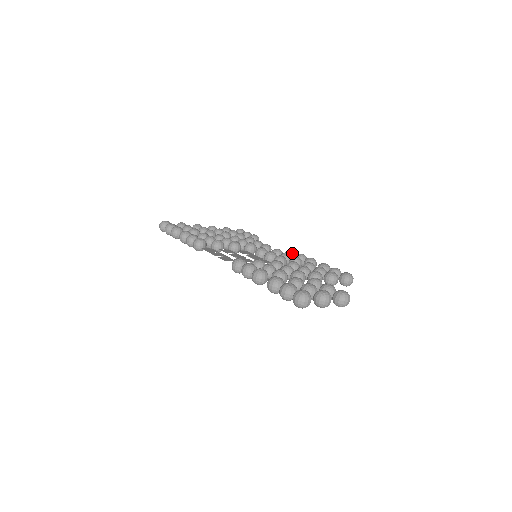
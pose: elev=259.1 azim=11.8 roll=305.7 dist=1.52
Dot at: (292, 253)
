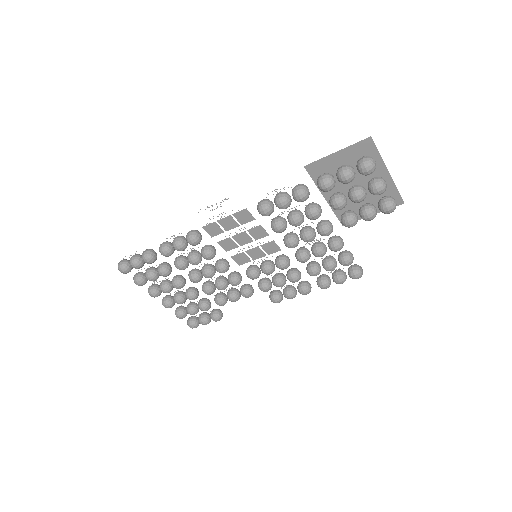
Dot at: (278, 290)
